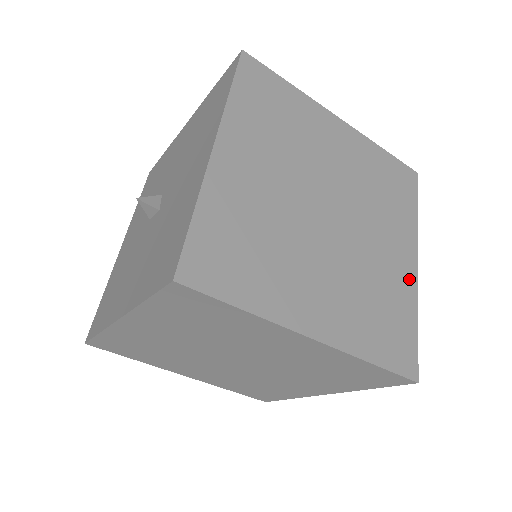
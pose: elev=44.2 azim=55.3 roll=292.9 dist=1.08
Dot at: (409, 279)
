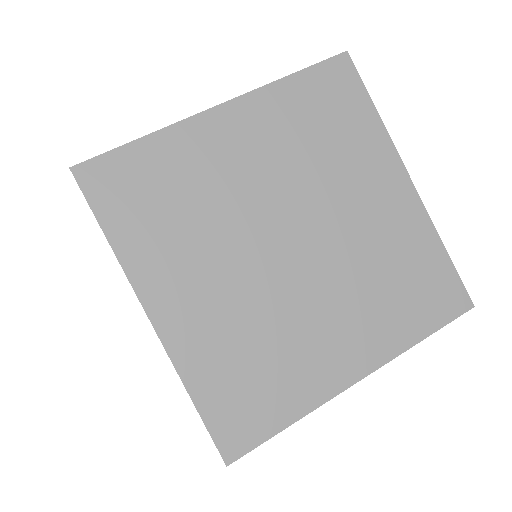
Dot at: (330, 380)
